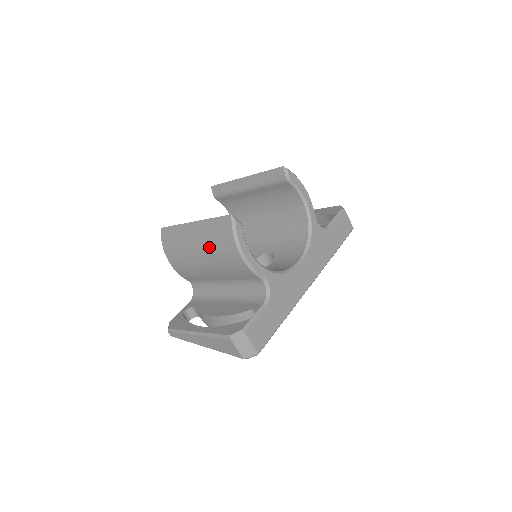
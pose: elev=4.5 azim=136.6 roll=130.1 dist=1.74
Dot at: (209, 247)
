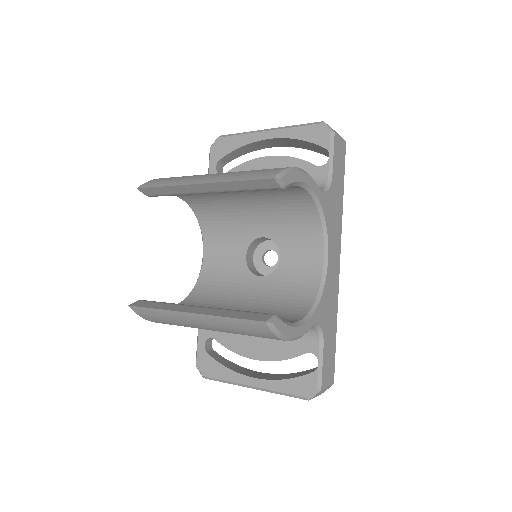
Dot at: occluded
